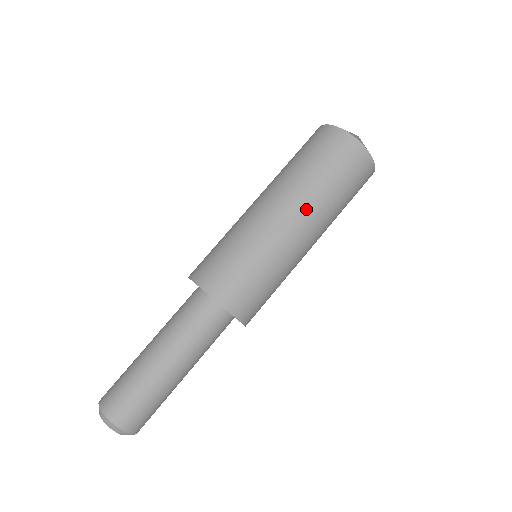
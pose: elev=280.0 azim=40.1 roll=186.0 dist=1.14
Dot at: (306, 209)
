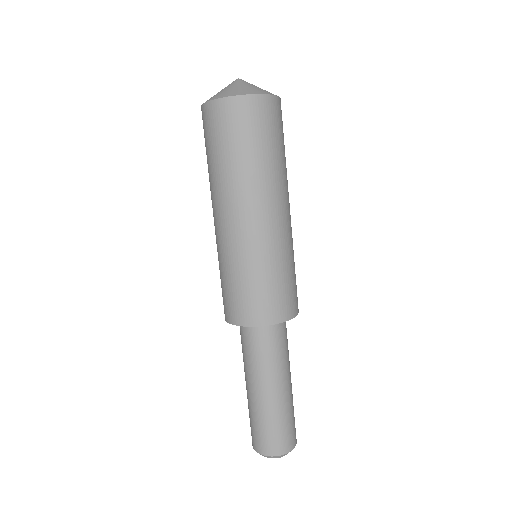
Dot at: (231, 198)
